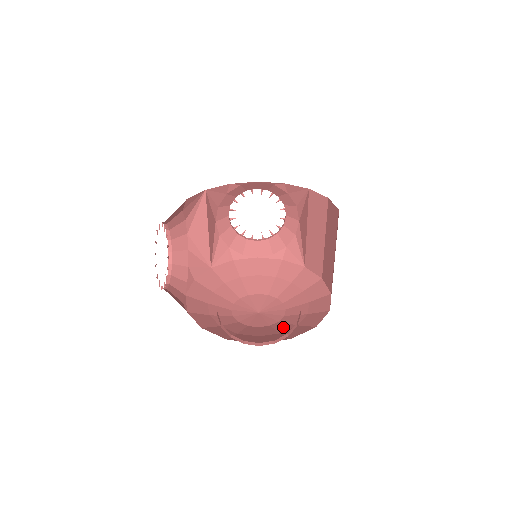
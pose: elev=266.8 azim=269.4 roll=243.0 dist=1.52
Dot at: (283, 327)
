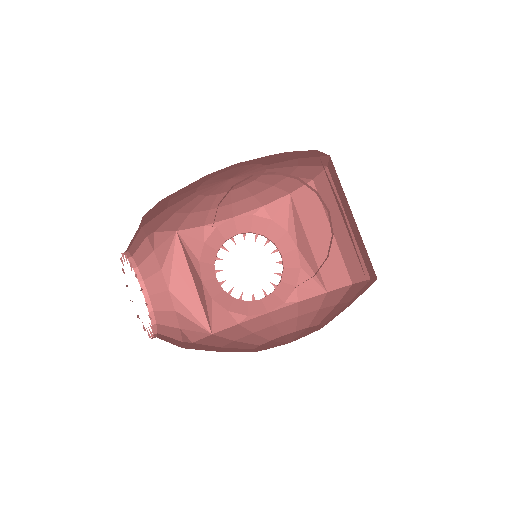
Dot at: occluded
